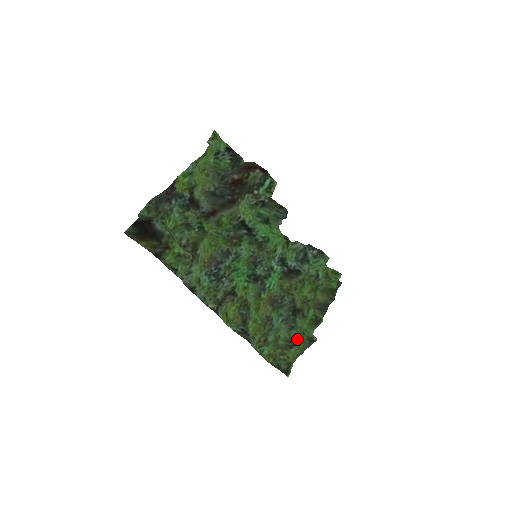
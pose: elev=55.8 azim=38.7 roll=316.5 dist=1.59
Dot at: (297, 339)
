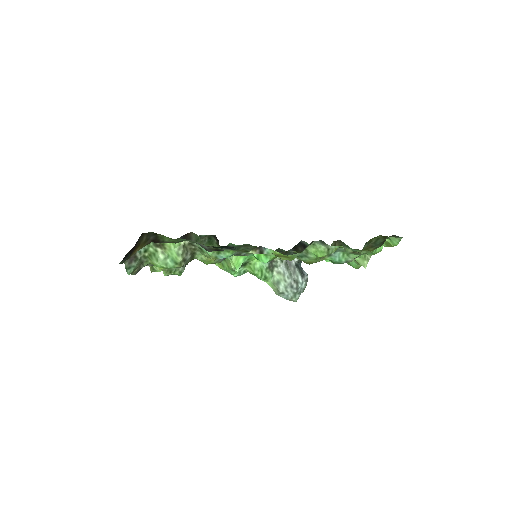
Dot at: occluded
